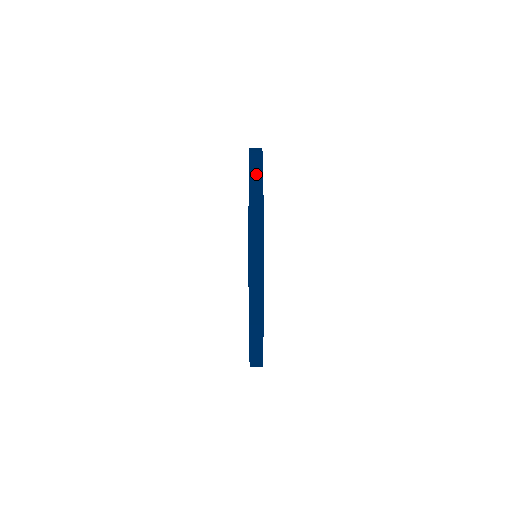
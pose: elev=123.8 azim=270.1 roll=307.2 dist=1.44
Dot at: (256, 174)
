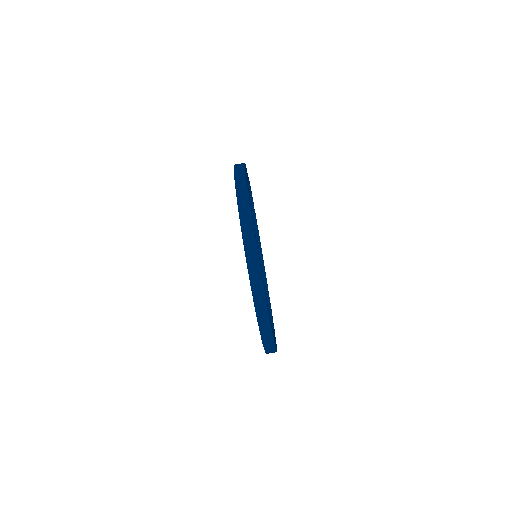
Dot at: (245, 210)
